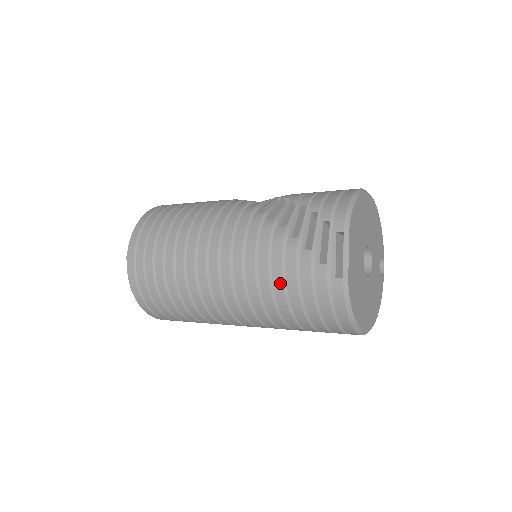
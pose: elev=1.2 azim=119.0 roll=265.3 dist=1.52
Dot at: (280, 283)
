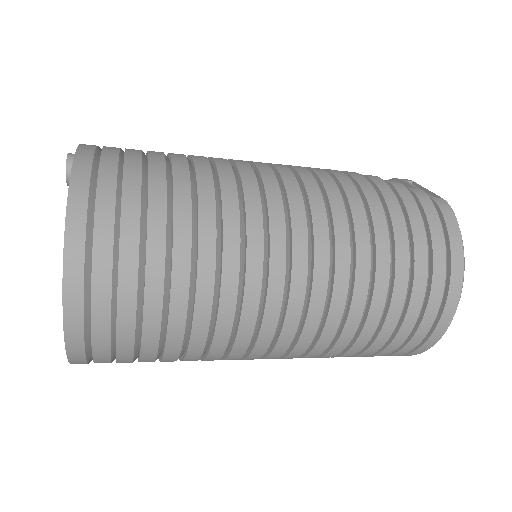
Dot at: (373, 193)
